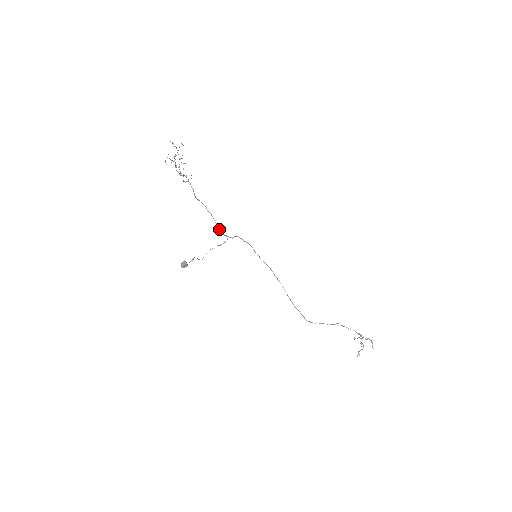
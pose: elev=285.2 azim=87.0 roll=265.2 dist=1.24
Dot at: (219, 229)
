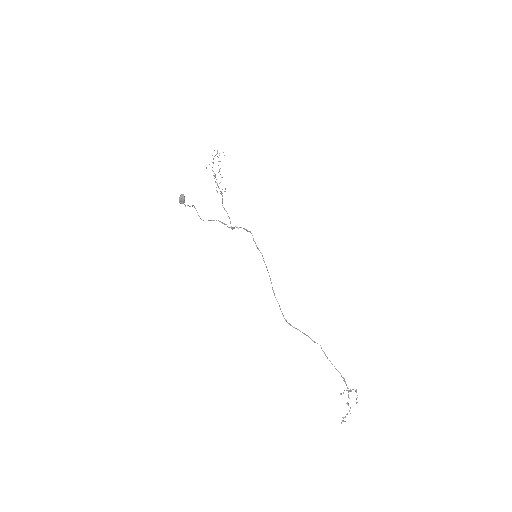
Dot at: (231, 226)
